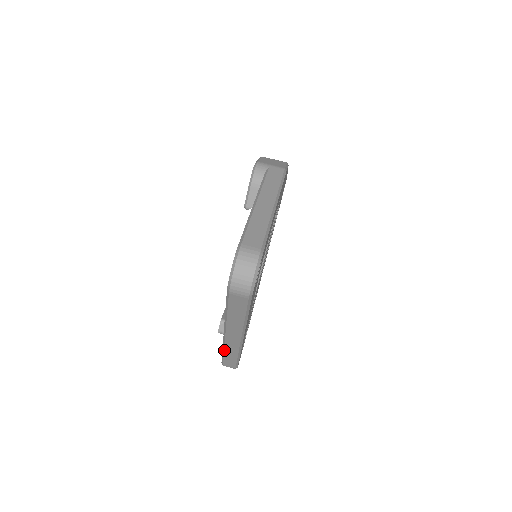
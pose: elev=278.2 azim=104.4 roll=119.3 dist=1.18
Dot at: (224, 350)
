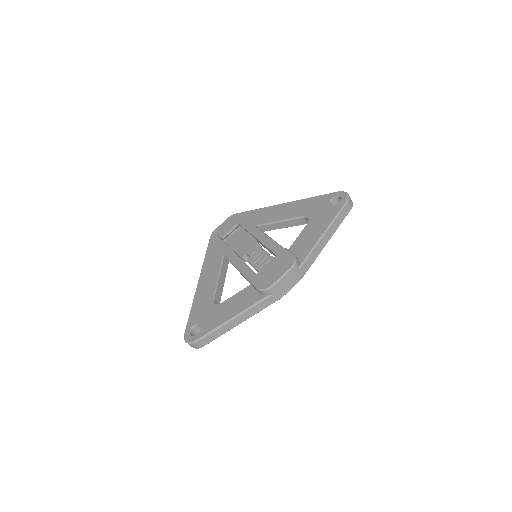
Dot at: (204, 262)
